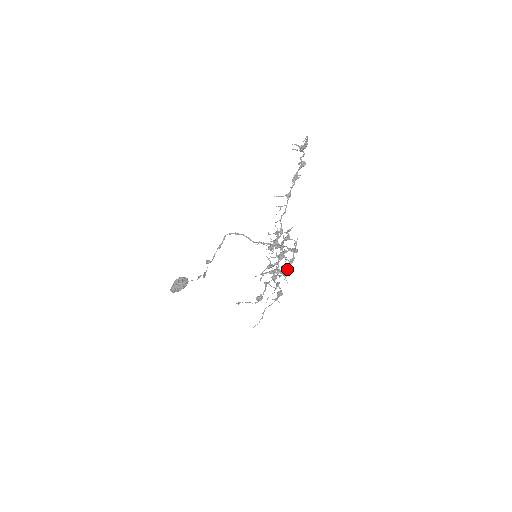
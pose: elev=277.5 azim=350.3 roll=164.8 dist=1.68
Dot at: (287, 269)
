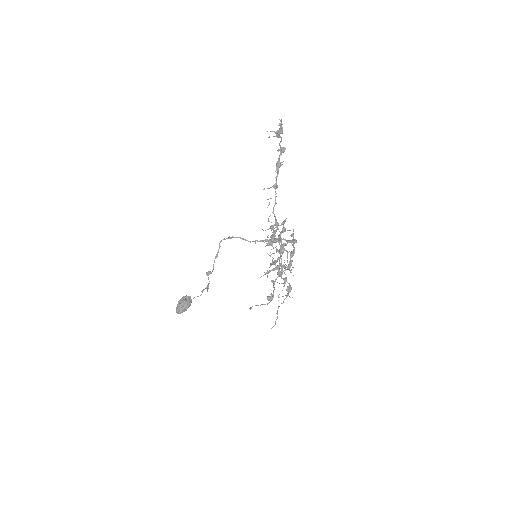
Dot at: (290, 262)
